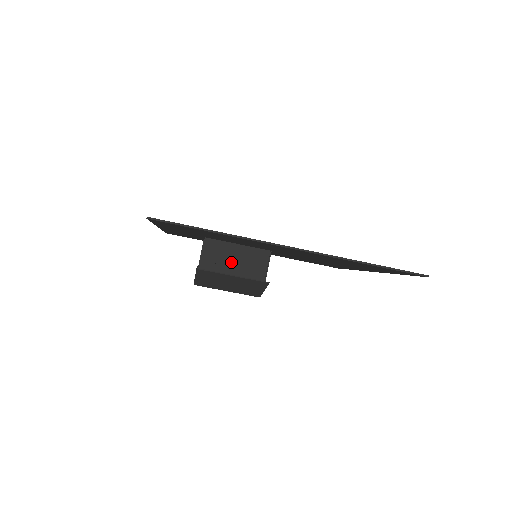
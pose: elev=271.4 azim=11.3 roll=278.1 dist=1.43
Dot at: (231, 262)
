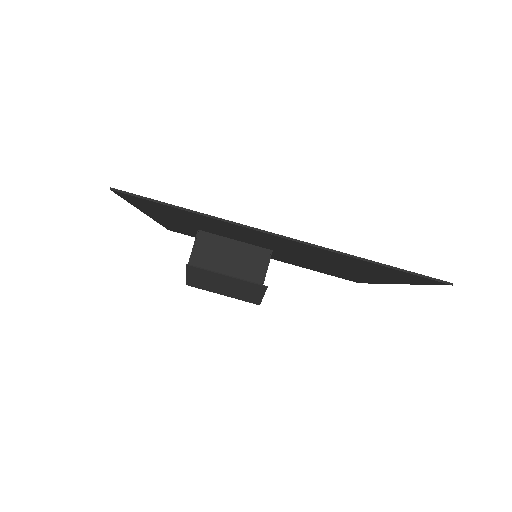
Dot at: (225, 260)
